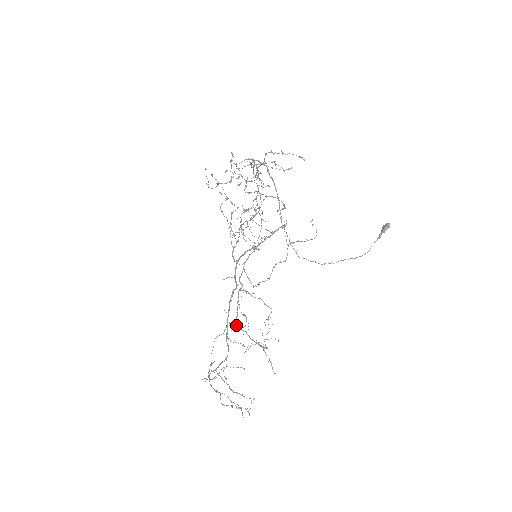
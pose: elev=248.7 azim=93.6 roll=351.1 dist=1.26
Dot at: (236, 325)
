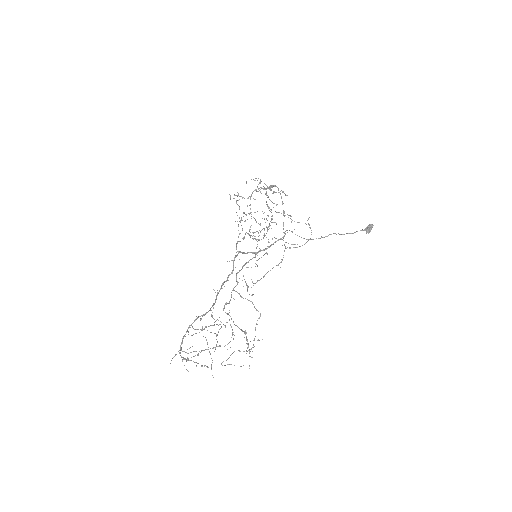
Dot at: (223, 310)
